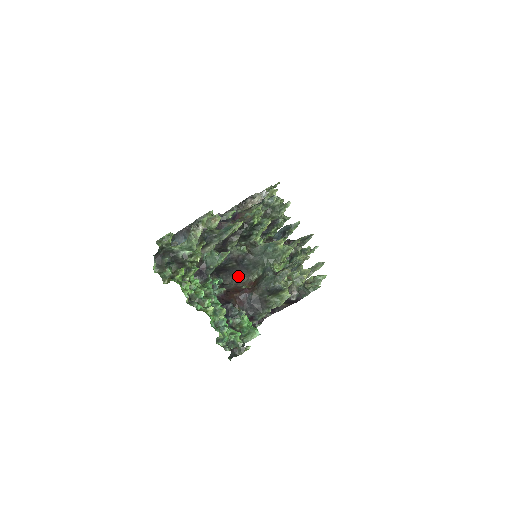
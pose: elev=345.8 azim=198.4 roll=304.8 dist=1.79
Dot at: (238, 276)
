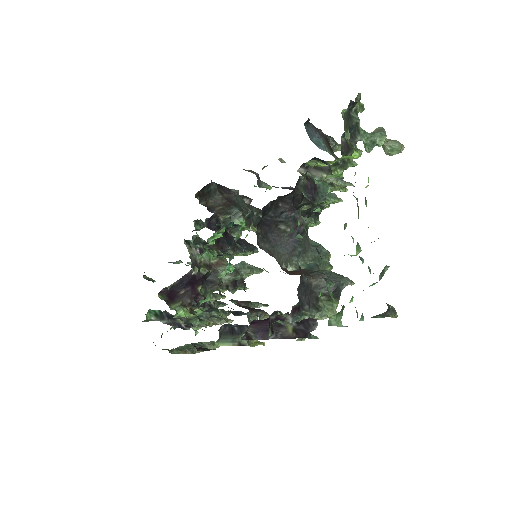
Dot at: (276, 250)
